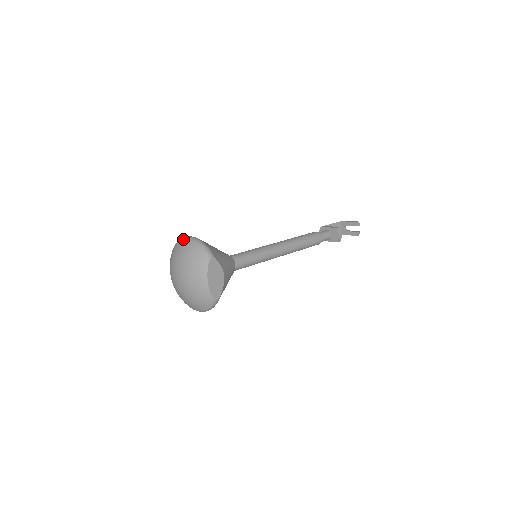
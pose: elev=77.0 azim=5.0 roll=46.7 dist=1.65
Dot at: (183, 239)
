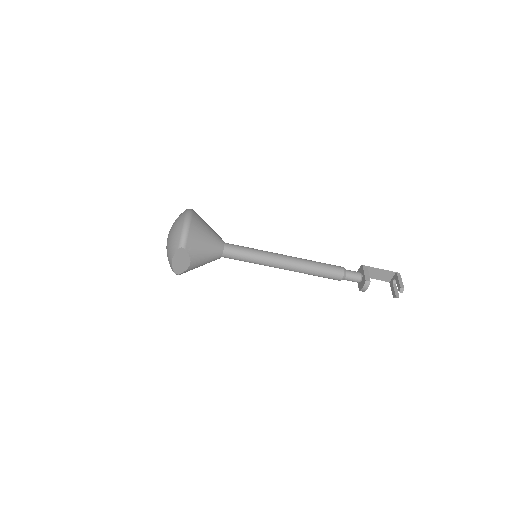
Dot at: (185, 213)
